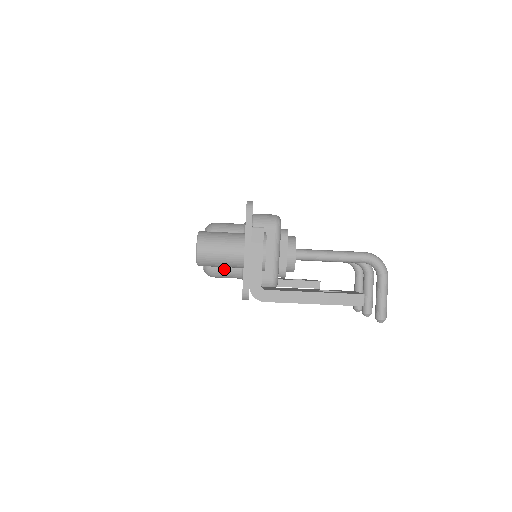
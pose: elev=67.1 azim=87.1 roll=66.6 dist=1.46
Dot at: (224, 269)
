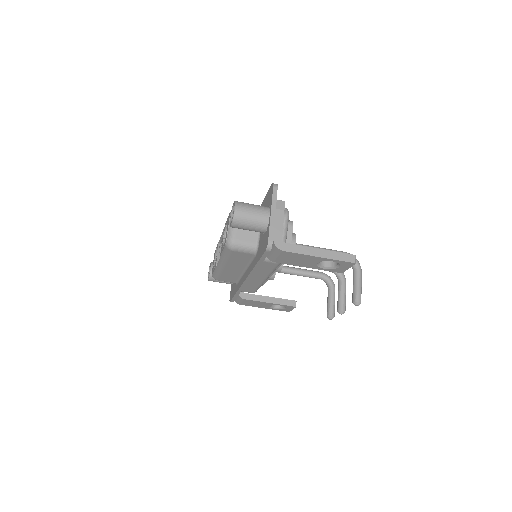
Dot at: (243, 242)
